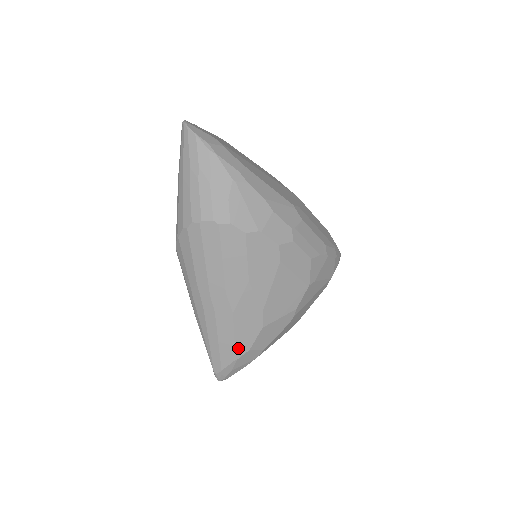
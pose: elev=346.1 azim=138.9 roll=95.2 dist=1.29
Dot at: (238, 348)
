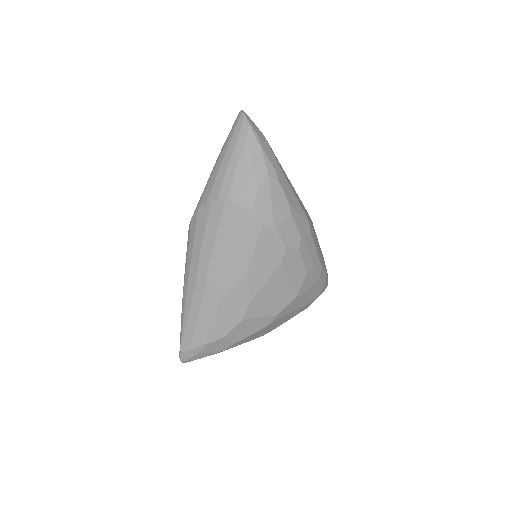
Dot at: (213, 332)
